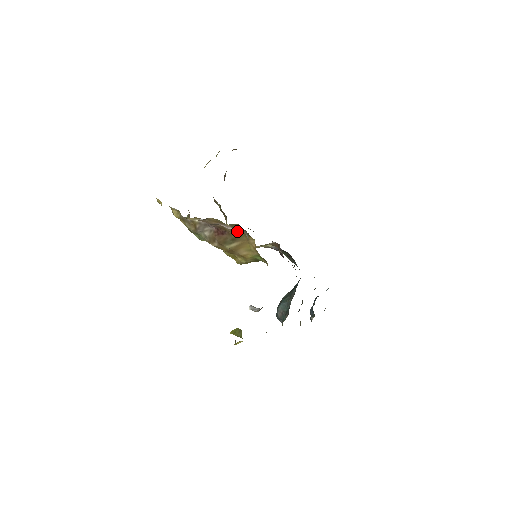
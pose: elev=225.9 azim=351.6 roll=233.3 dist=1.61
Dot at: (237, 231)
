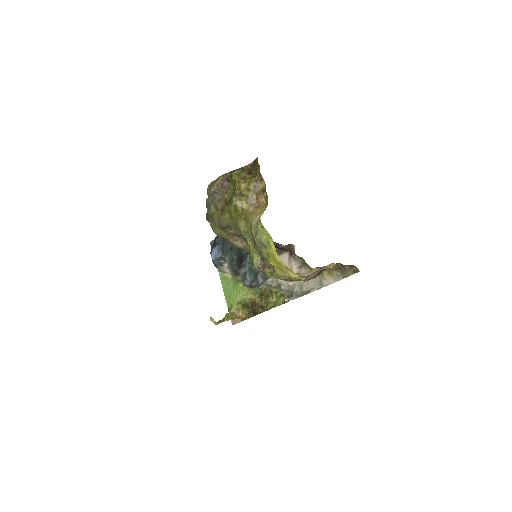
Dot at: occluded
